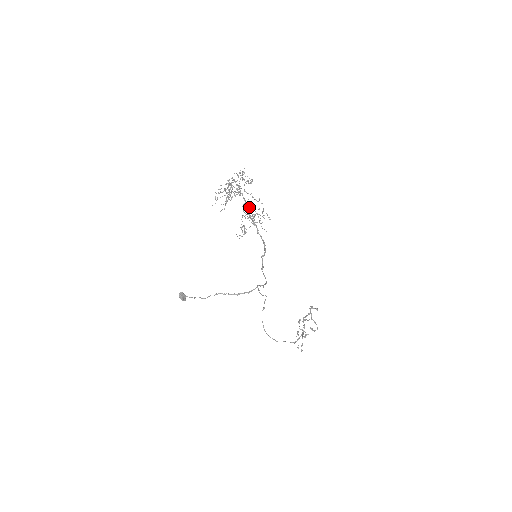
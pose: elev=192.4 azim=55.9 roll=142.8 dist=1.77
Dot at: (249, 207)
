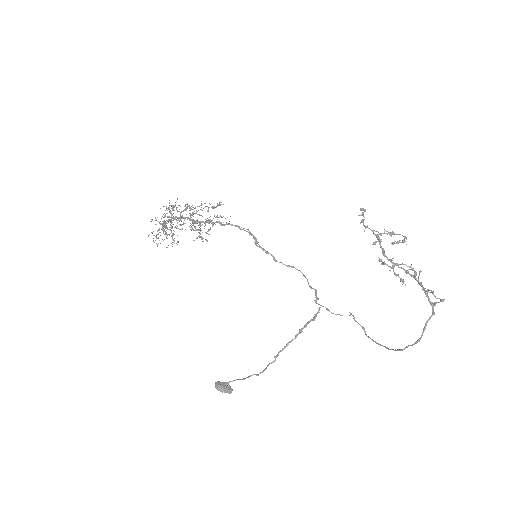
Dot at: (191, 214)
